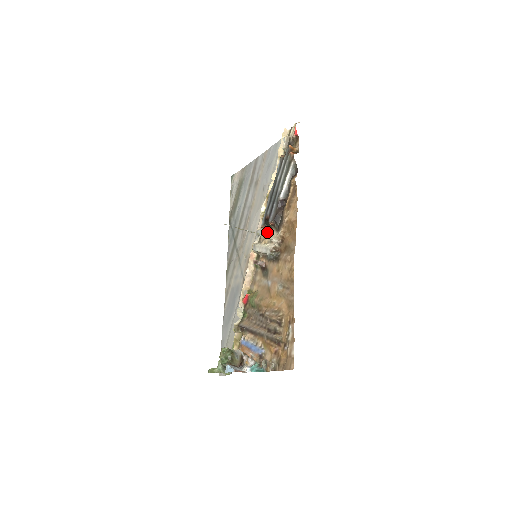
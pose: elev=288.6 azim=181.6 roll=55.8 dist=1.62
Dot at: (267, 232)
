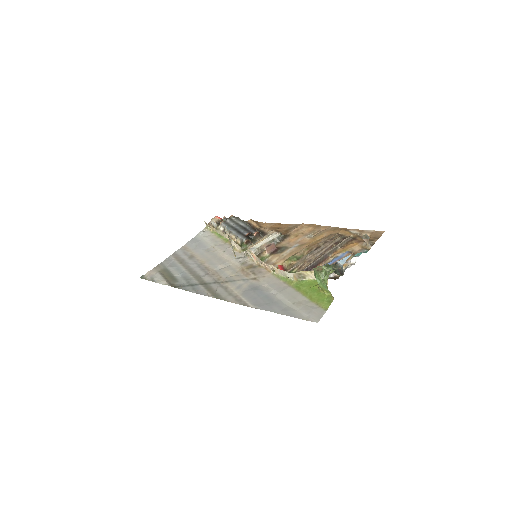
Dot at: (252, 244)
